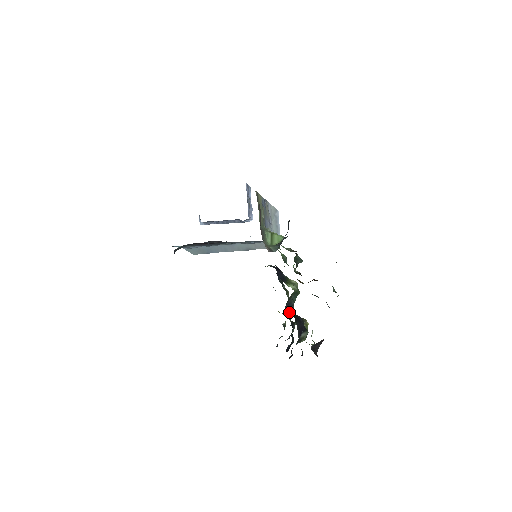
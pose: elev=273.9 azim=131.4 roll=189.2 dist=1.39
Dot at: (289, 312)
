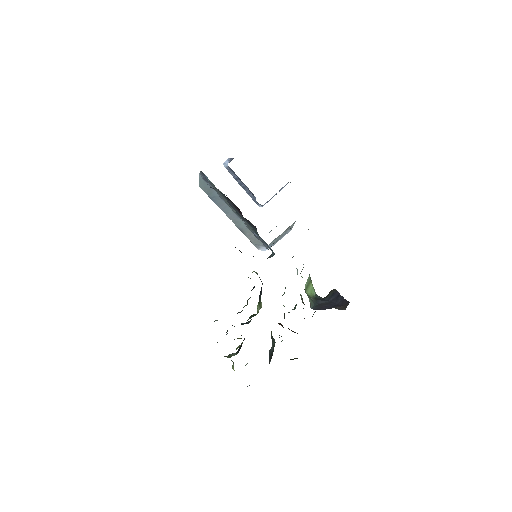
Dot at: occluded
